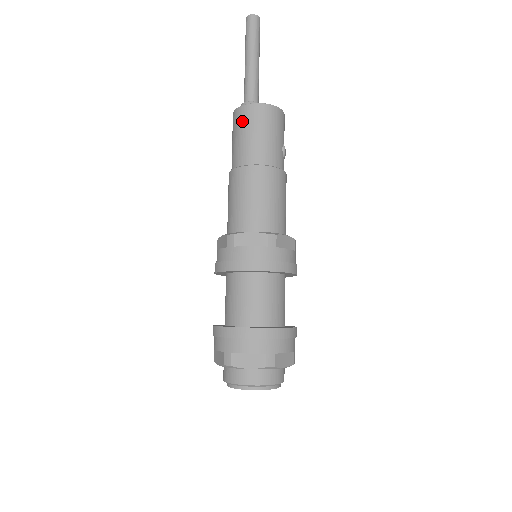
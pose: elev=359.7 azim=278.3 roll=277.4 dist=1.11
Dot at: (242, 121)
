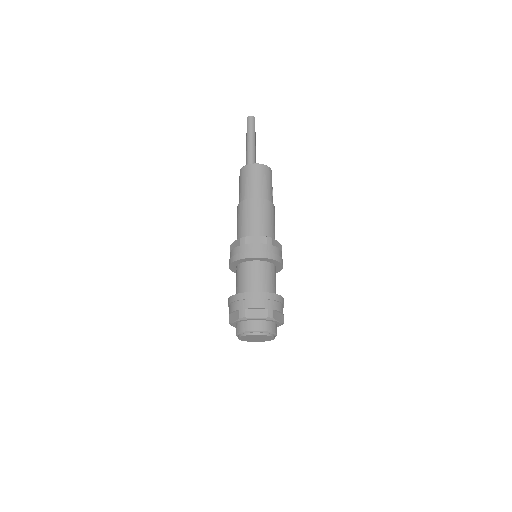
Dot at: (248, 173)
